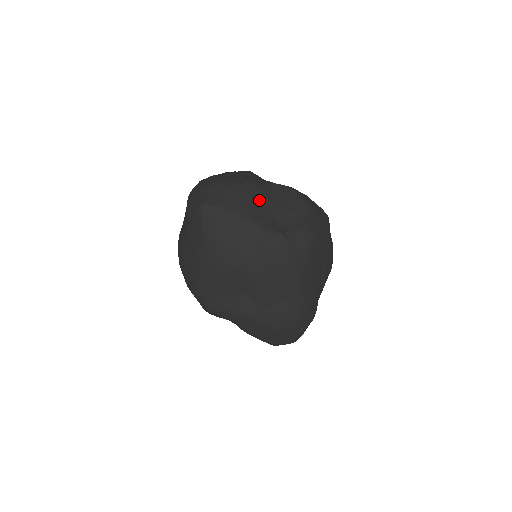
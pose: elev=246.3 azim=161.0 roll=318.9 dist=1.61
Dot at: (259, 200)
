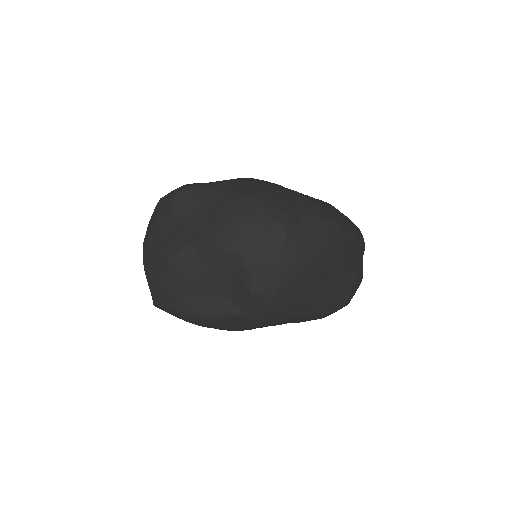
Dot at: (191, 284)
